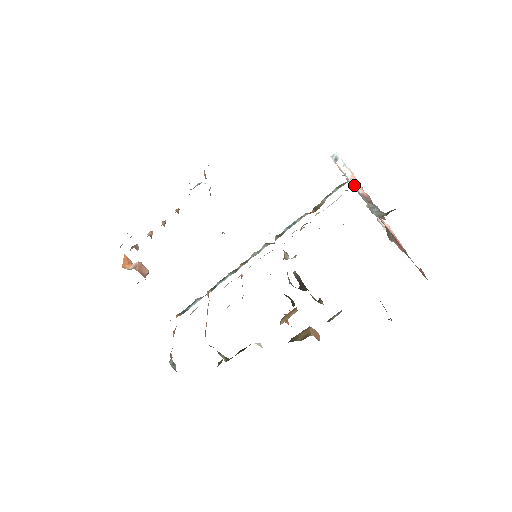
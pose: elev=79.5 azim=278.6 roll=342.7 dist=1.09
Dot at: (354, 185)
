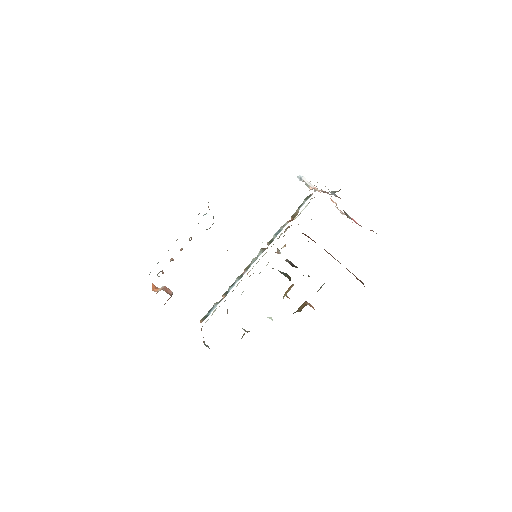
Dot at: occluded
